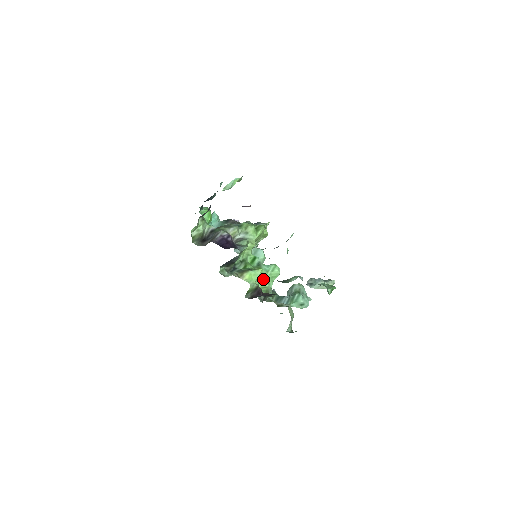
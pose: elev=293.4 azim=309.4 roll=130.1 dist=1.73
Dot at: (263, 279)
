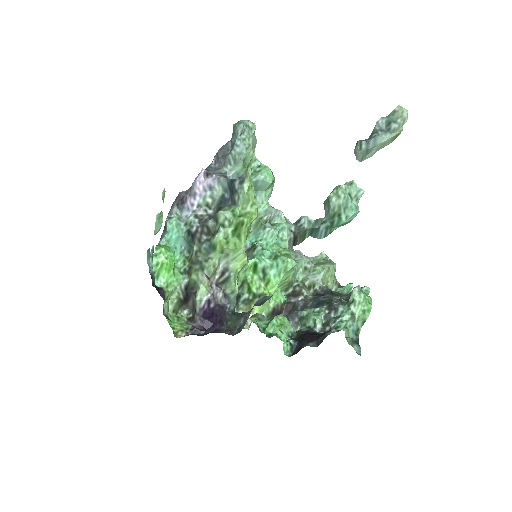
Dot at: (278, 285)
